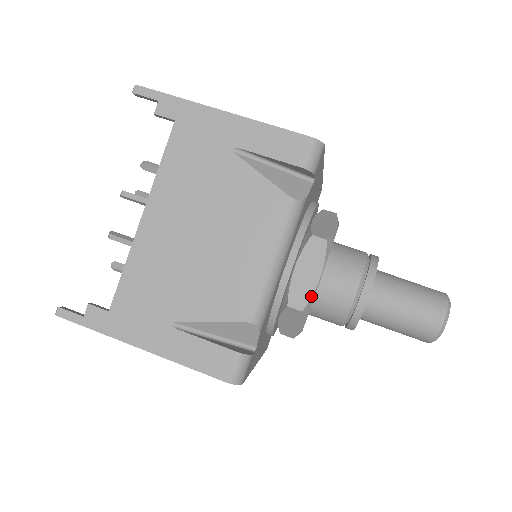
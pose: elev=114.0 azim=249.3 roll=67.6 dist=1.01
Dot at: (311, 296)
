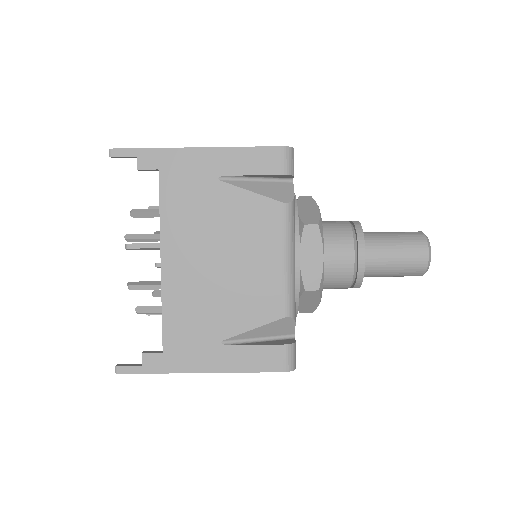
Dot at: (321, 275)
